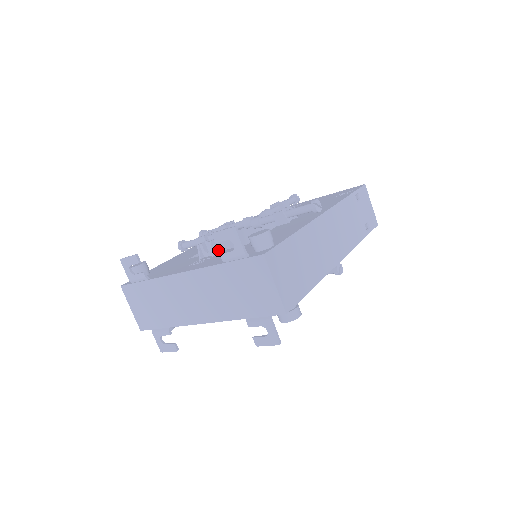
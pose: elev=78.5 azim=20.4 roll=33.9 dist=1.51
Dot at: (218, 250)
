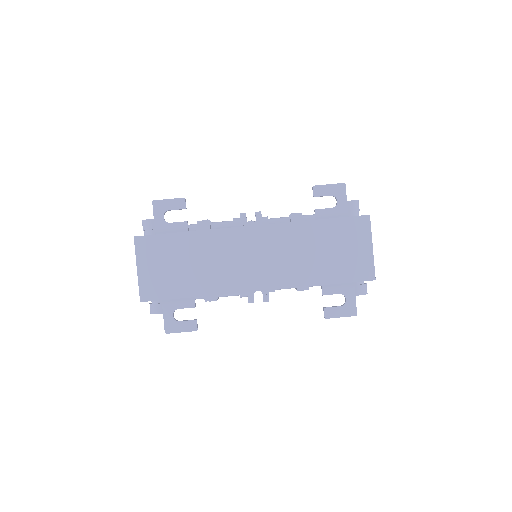
Dot at: occluded
